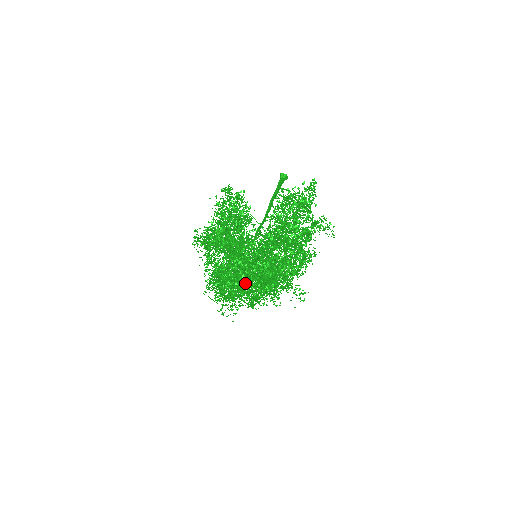
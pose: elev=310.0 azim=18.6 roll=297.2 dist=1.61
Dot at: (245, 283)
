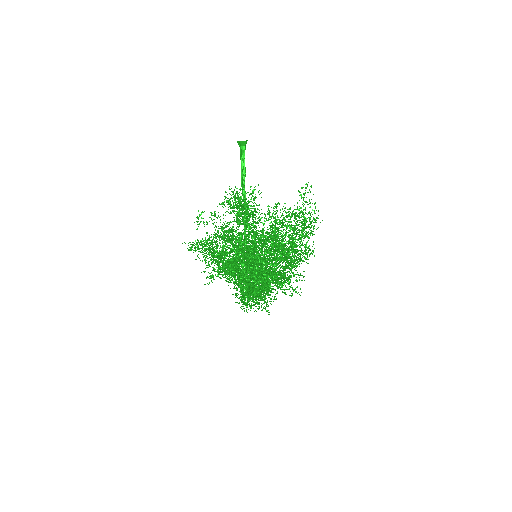
Dot at: occluded
